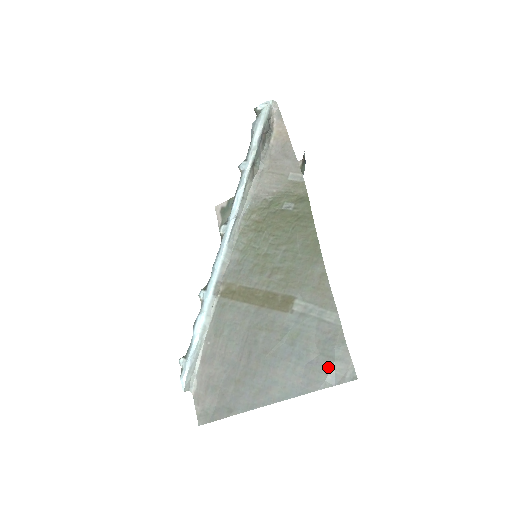
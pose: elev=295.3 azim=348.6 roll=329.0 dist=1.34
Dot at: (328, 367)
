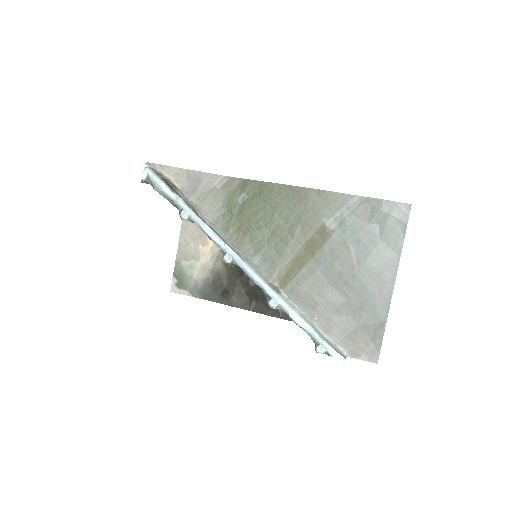
Dot at: (392, 222)
